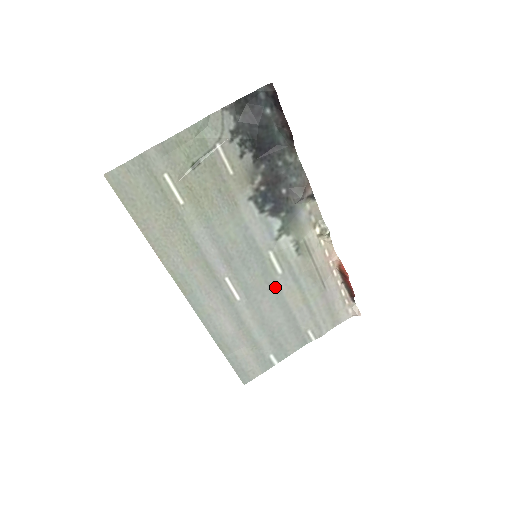
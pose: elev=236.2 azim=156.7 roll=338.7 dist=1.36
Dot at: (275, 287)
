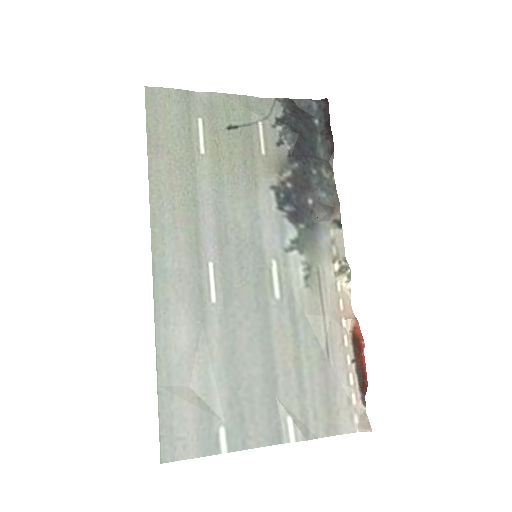
Dot at: (265, 314)
